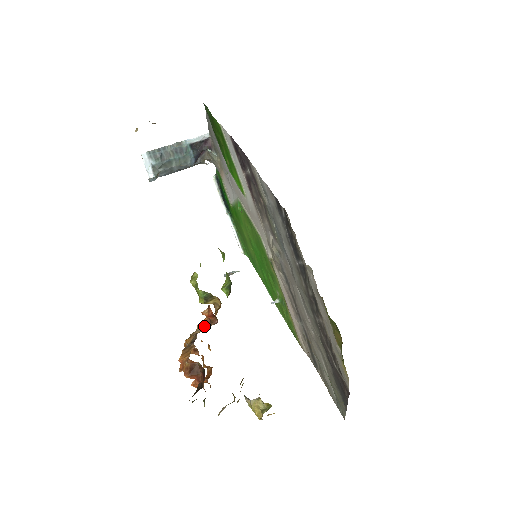
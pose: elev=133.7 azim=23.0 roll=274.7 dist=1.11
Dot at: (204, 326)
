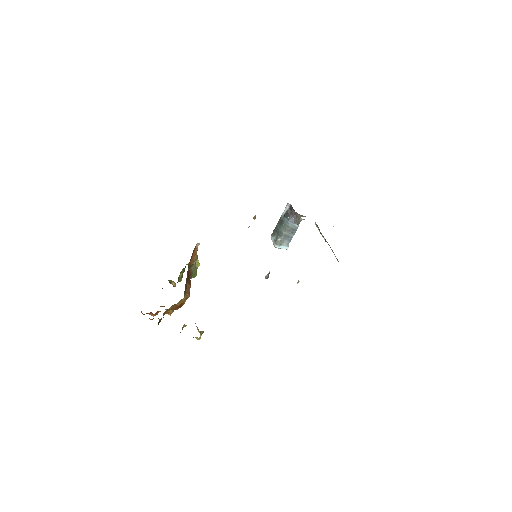
Dot at: occluded
